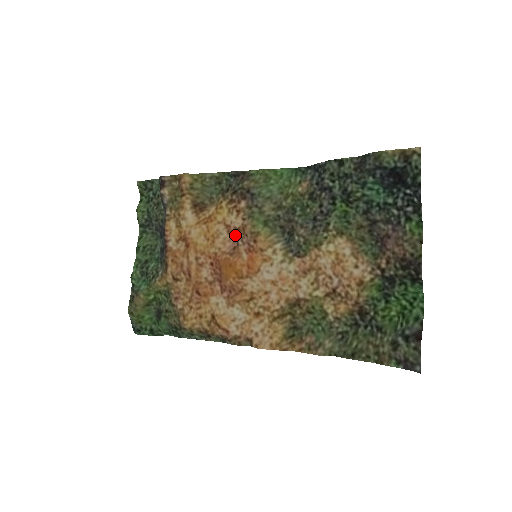
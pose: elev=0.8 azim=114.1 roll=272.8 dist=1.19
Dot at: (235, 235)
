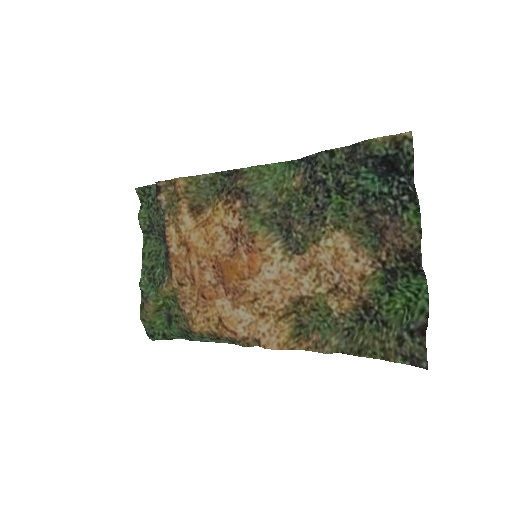
Dot at: (233, 236)
